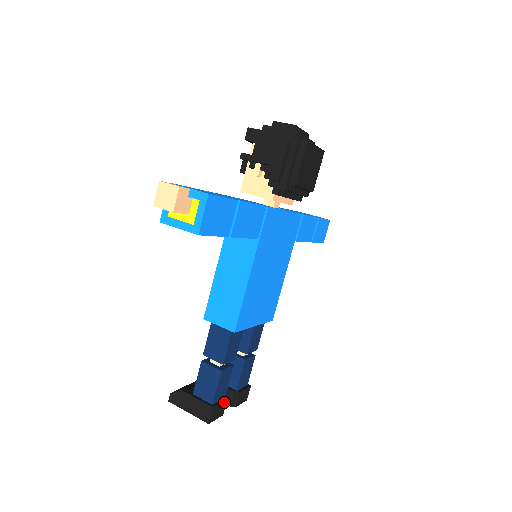
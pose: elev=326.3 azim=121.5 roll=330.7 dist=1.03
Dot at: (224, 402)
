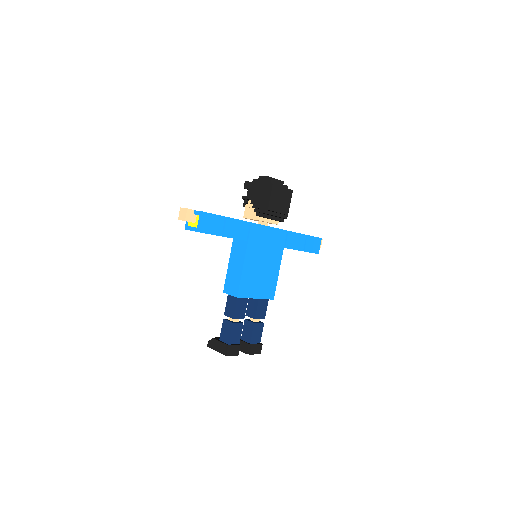
Dot at: (238, 346)
